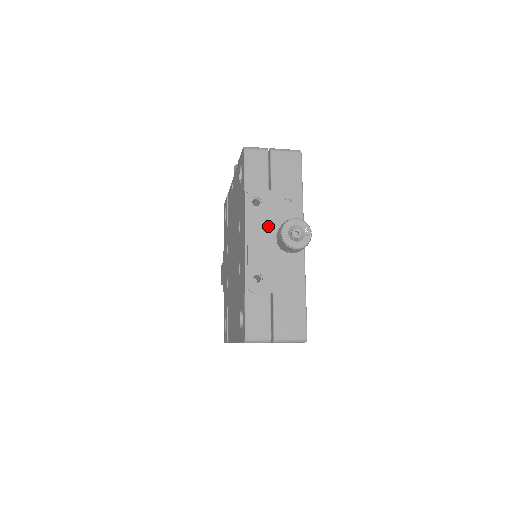
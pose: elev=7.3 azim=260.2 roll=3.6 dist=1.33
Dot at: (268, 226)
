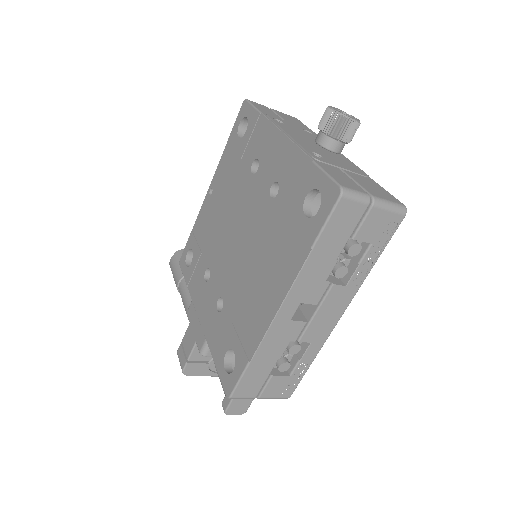
Dot at: (301, 135)
